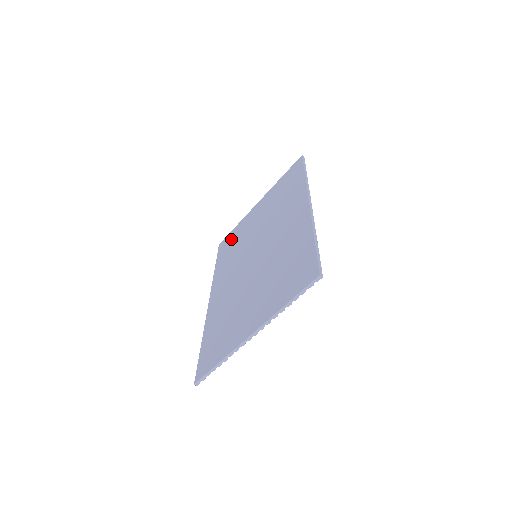
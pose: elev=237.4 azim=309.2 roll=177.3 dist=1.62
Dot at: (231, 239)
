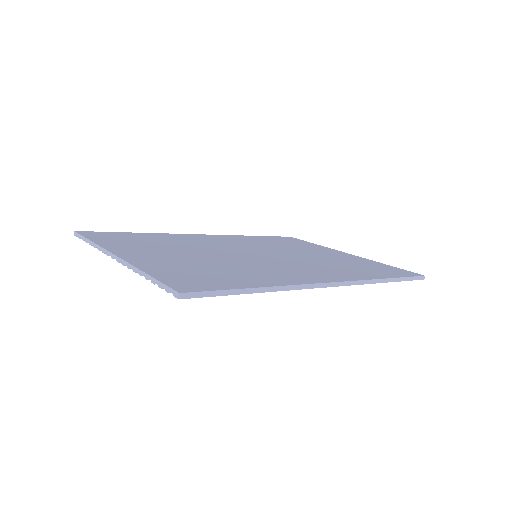
Dot at: (294, 241)
